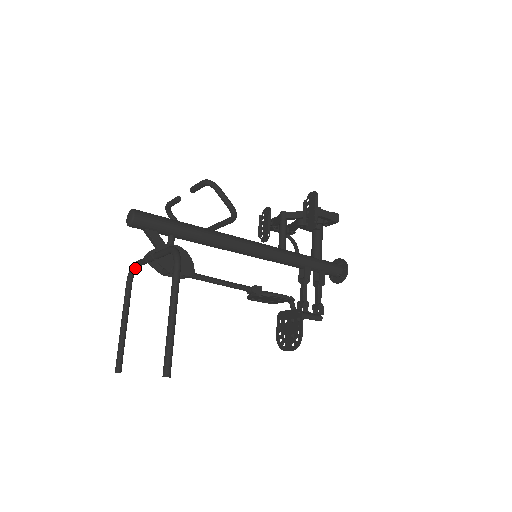
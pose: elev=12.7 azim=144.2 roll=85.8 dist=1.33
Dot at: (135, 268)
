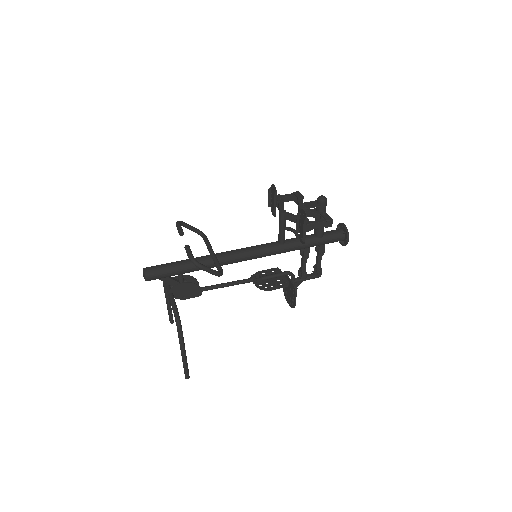
Dot at: occluded
